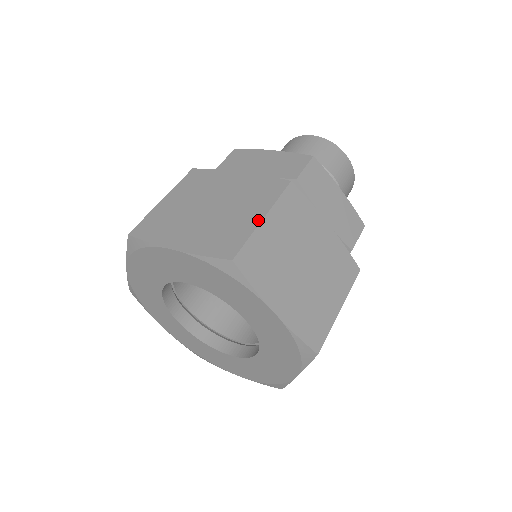
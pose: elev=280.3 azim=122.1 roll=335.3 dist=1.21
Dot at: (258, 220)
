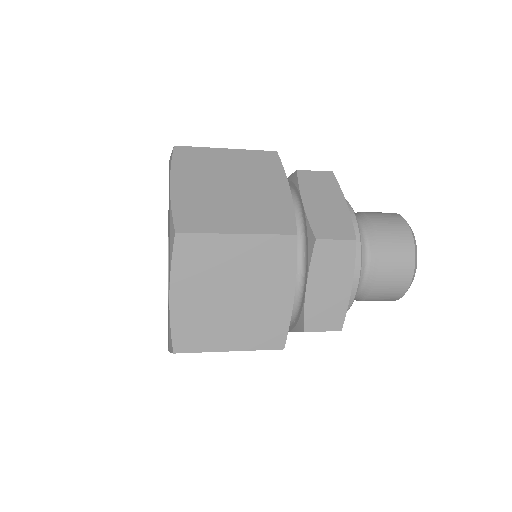
Dot at: (232, 230)
